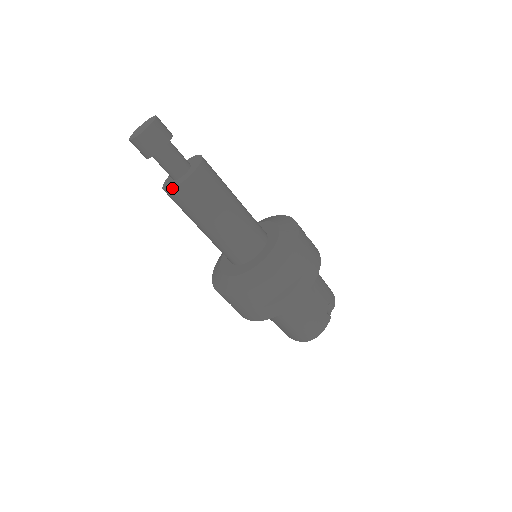
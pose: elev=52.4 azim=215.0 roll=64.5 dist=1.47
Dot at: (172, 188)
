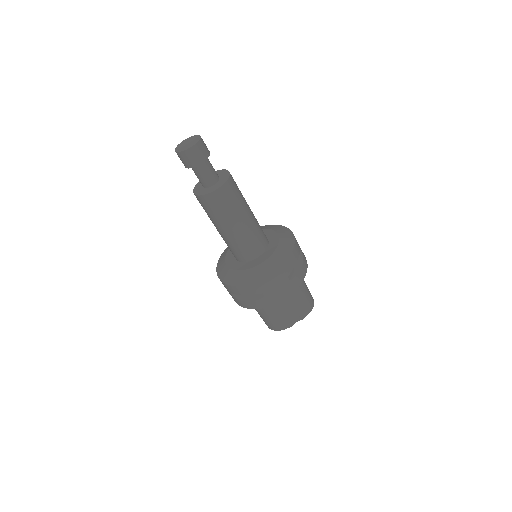
Dot at: (194, 194)
